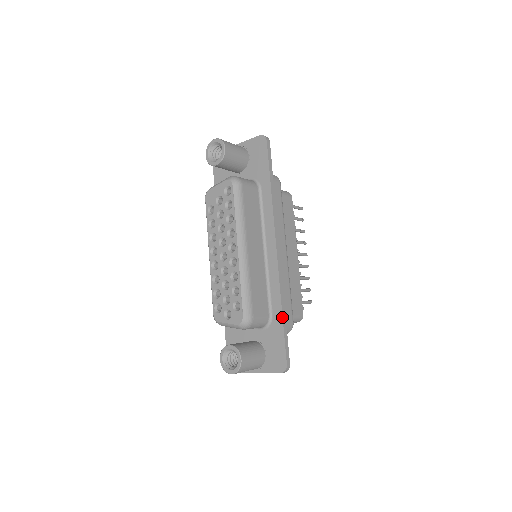
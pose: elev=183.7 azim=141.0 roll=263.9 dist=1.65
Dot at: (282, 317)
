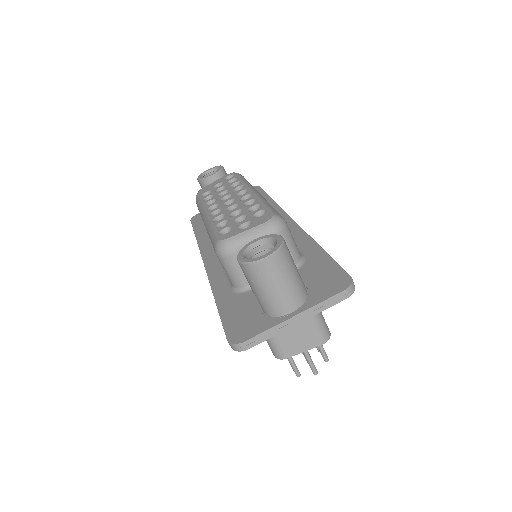
Dot at: (322, 248)
